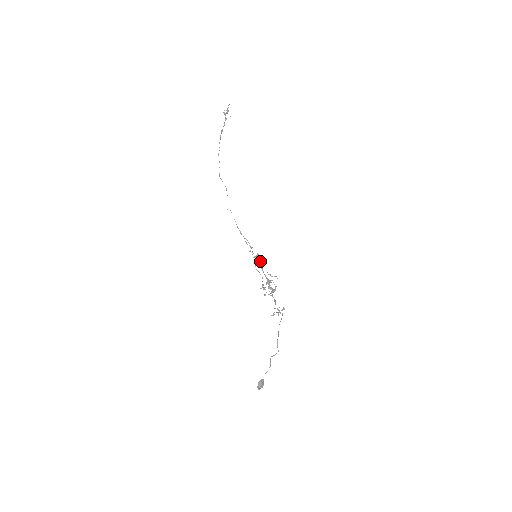
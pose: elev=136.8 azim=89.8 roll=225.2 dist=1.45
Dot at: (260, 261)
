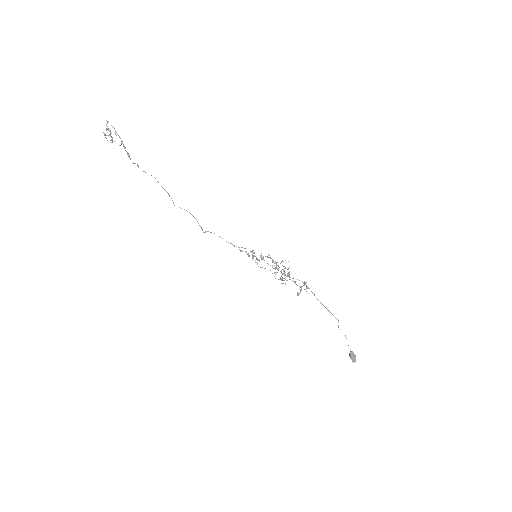
Dot at: occluded
